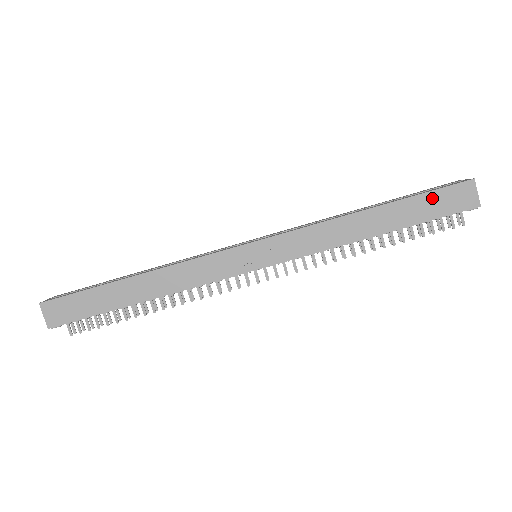
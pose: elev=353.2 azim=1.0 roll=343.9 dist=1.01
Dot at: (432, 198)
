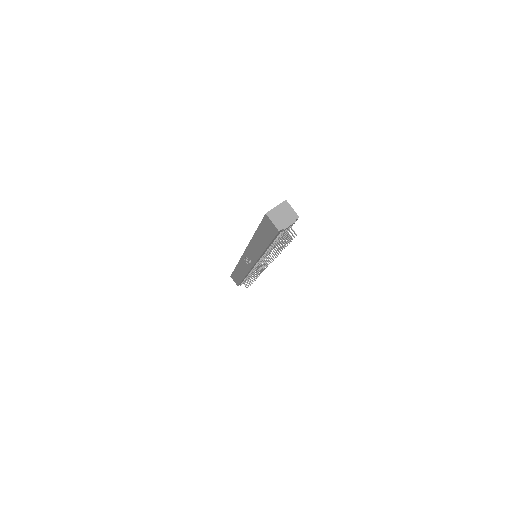
Dot at: (263, 228)
